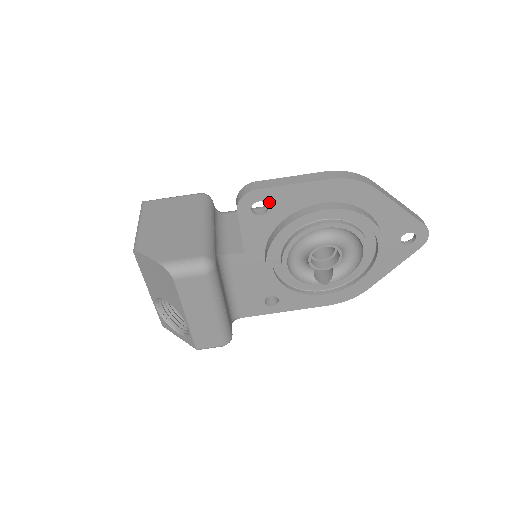
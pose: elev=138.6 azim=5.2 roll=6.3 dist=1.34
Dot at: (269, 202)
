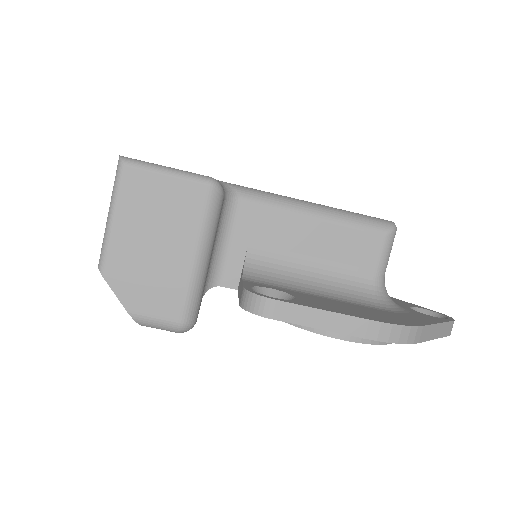
Dot at: occluded
